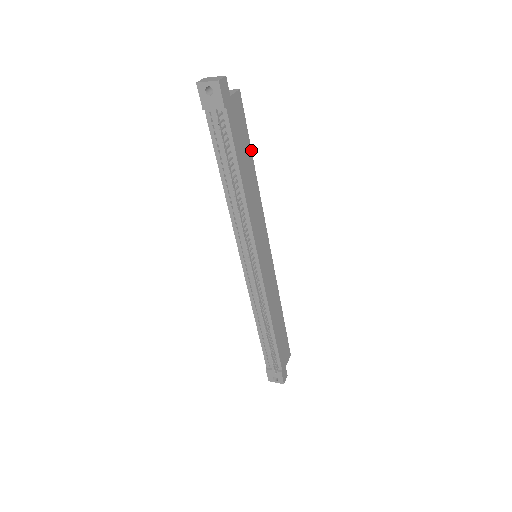
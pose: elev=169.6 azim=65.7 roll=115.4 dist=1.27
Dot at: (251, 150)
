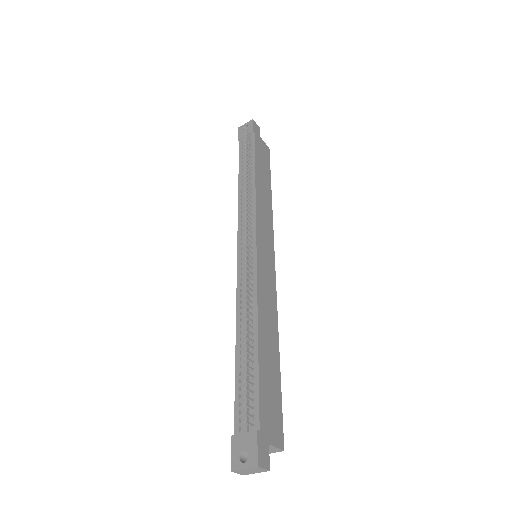
Dot at: occluded
